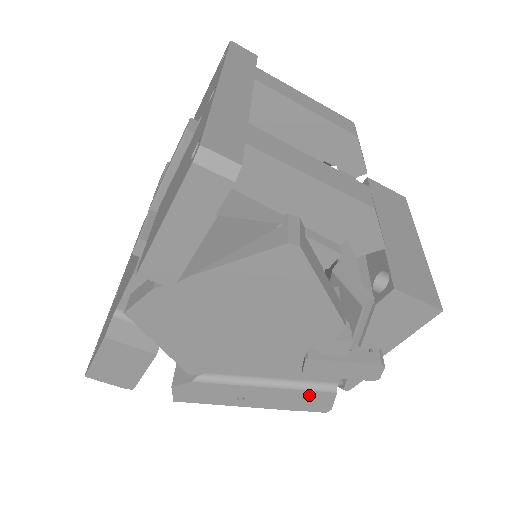
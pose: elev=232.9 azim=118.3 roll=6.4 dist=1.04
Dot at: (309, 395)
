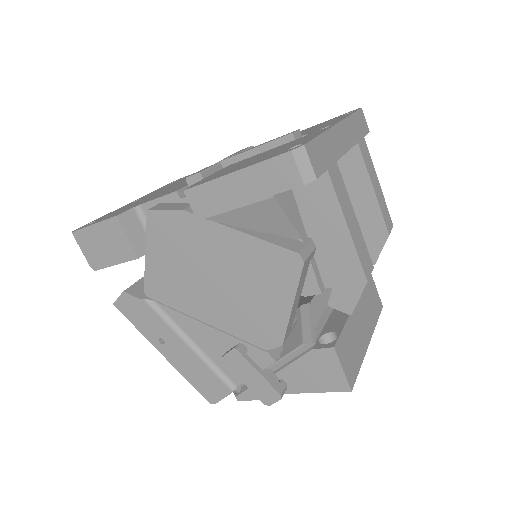
Dot at: (211, 378)
